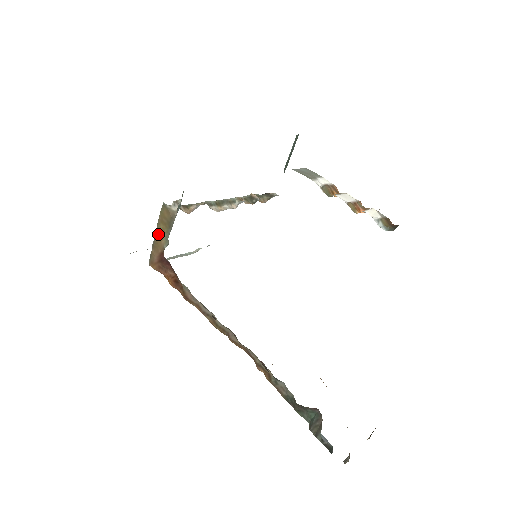
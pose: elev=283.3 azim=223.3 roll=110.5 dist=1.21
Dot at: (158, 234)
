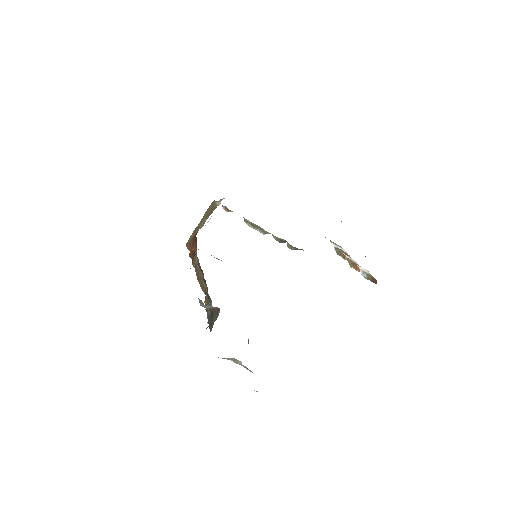
Dot at: (201, 221)
